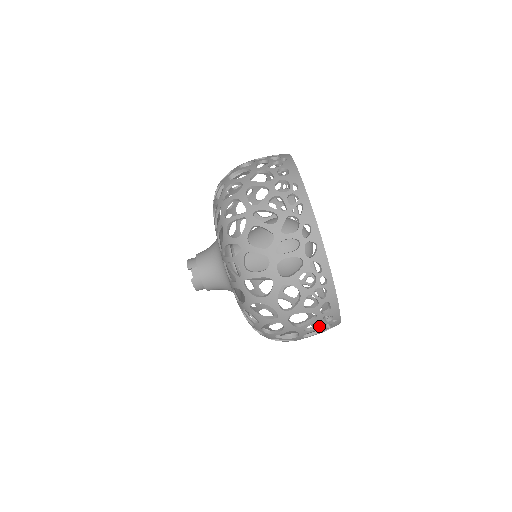
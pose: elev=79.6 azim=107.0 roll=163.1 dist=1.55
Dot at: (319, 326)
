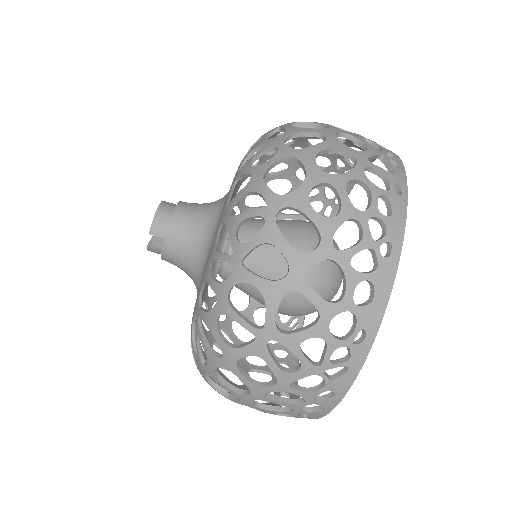
Dot at: occluded
